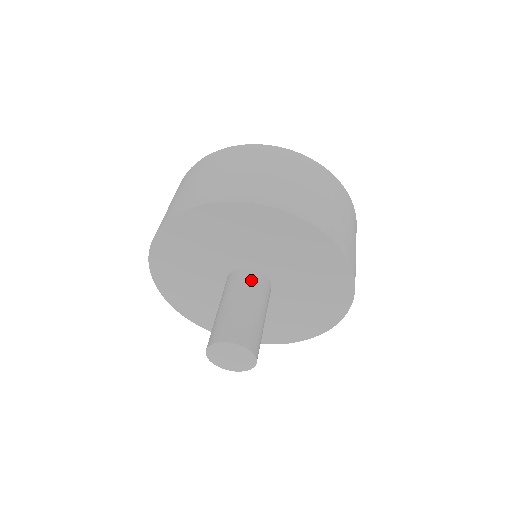
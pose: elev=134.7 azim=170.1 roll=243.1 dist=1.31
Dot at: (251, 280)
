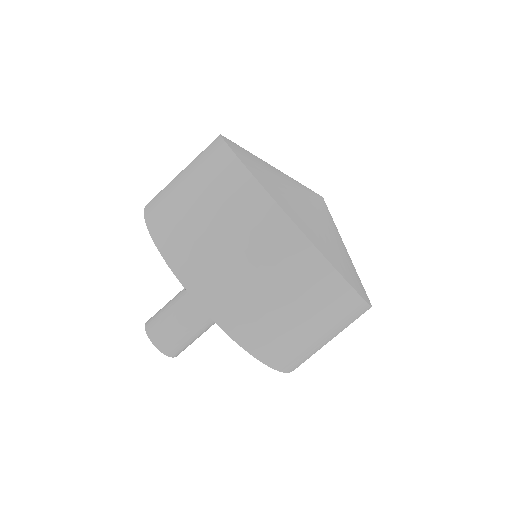
Dot at: occluded
